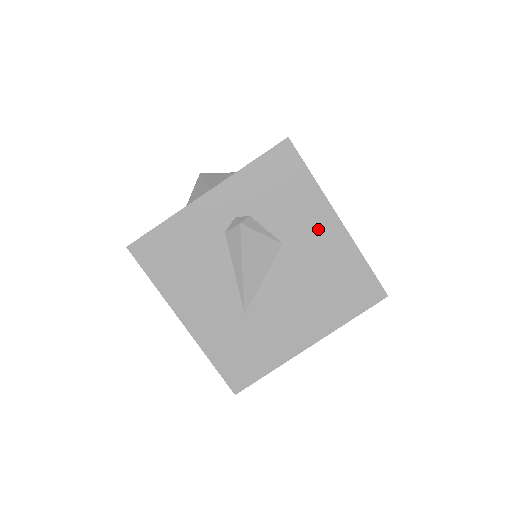
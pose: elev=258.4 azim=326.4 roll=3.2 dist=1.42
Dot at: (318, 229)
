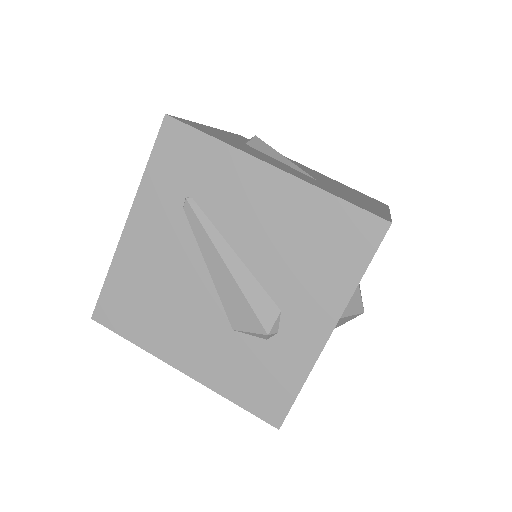
Dot at: (305, 167)
